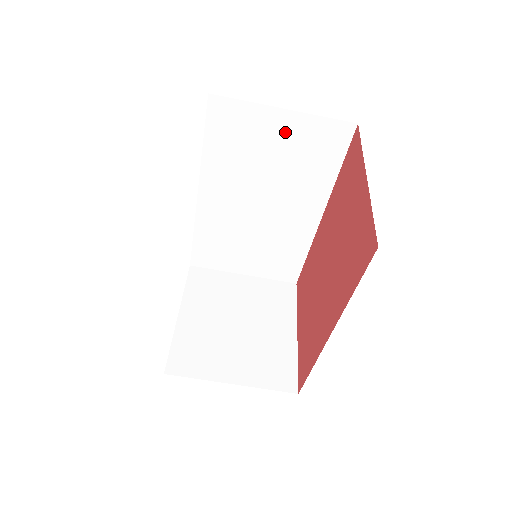
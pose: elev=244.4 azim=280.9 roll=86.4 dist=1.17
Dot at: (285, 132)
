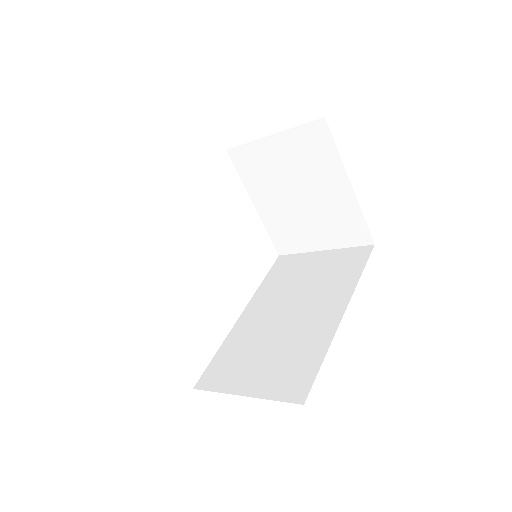
Dot at: occluded
